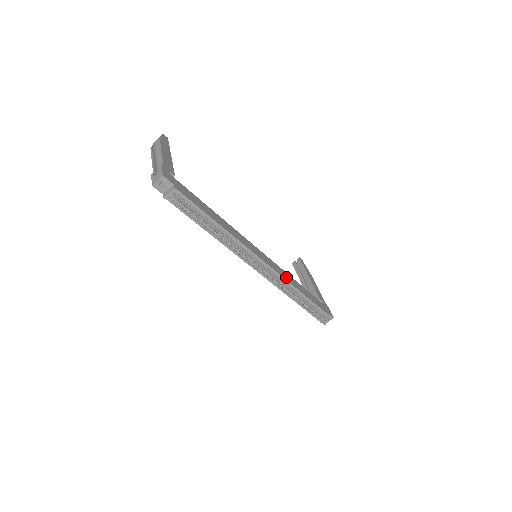
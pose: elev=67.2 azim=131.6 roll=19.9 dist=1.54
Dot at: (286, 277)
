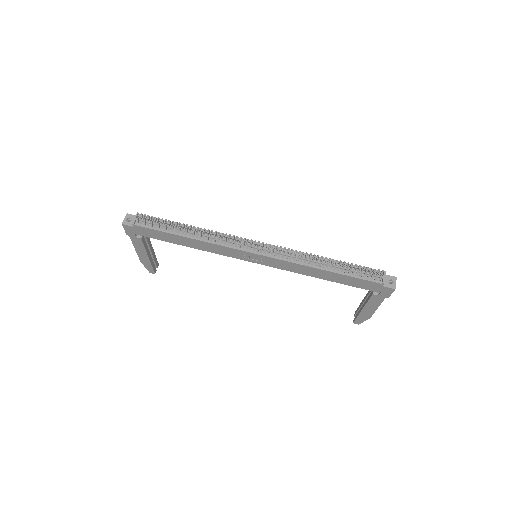
Dot at: occluded
